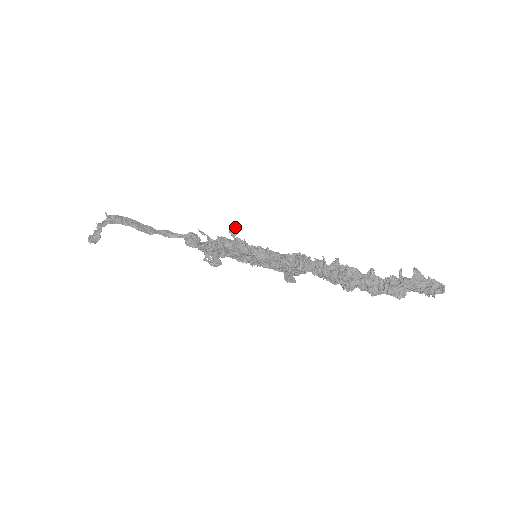
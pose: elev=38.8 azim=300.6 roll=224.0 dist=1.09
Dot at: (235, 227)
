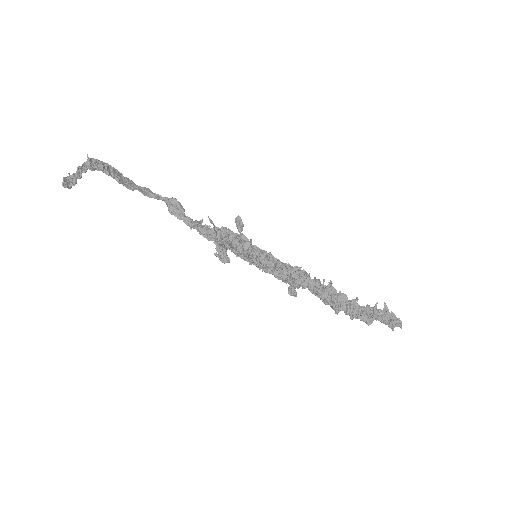
Dot at: (242, 222)
